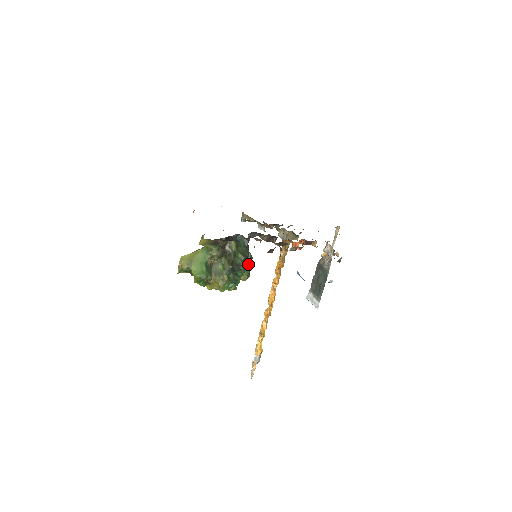
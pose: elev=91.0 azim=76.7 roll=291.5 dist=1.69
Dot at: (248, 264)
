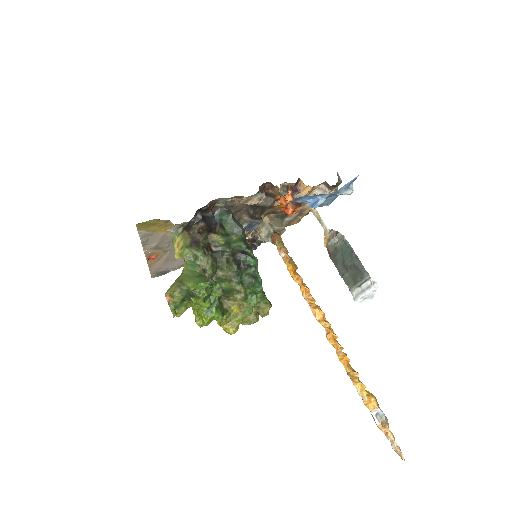
Dot at: occluded
